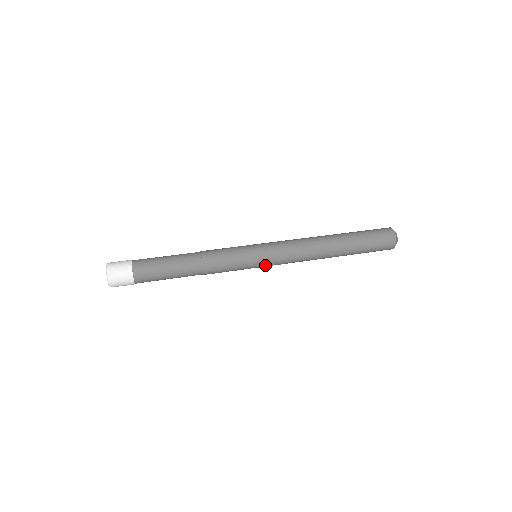
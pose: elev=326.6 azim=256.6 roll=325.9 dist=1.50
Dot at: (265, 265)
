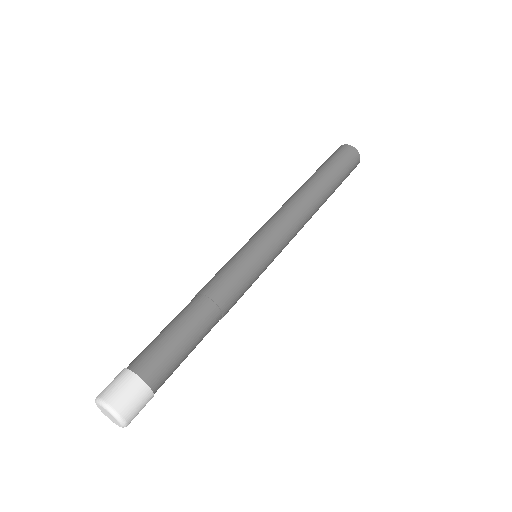
Dot at: (273, 252)
